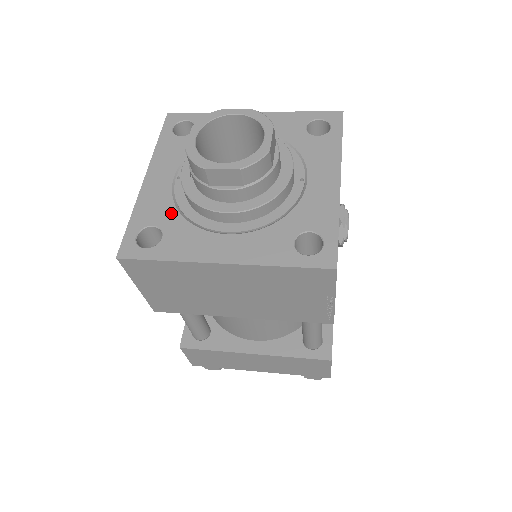
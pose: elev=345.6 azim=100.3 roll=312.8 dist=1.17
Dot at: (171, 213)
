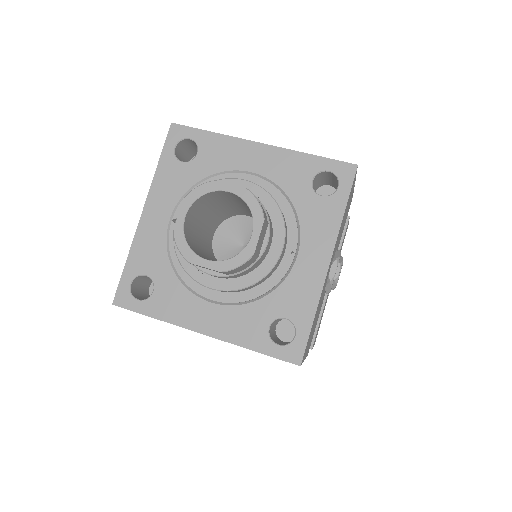
Dot at: (163, 264)
